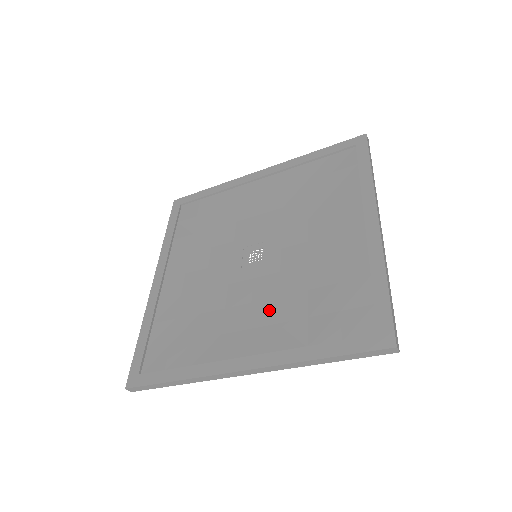
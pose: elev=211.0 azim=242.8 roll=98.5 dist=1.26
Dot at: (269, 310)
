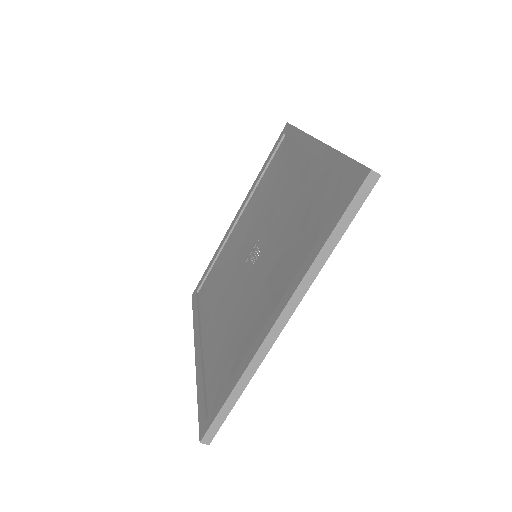
Dot at: (278, 269)
